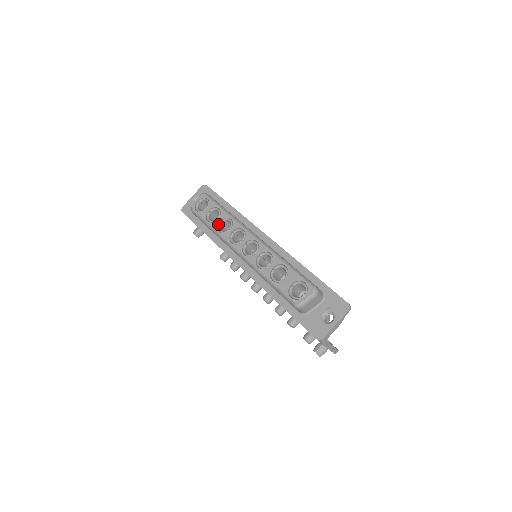
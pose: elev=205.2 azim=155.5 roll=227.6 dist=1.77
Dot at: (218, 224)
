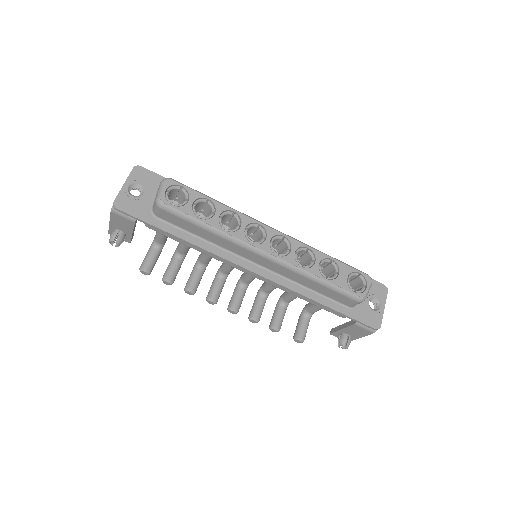
Dot at: (218, 220)
